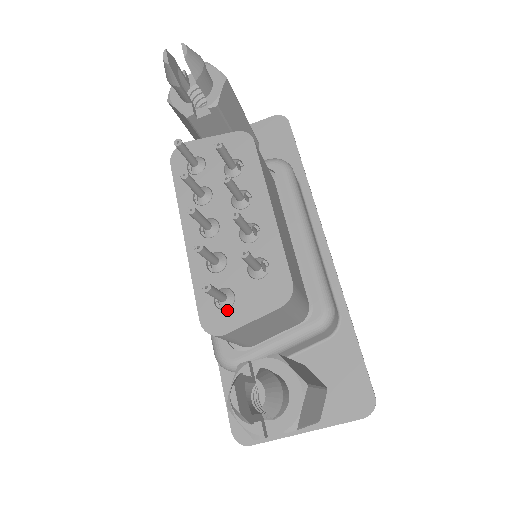
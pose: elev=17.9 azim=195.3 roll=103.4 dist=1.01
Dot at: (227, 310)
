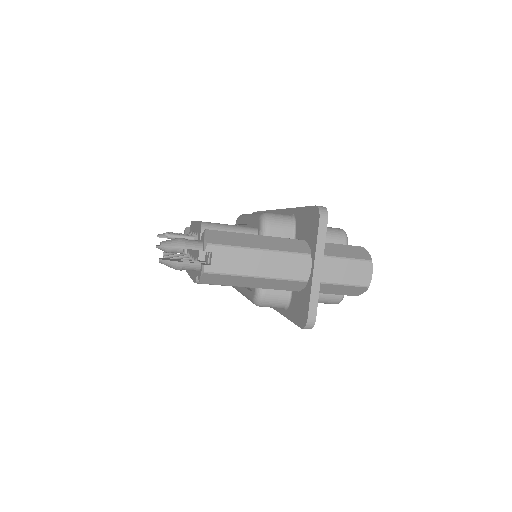
Dot at: occluded
